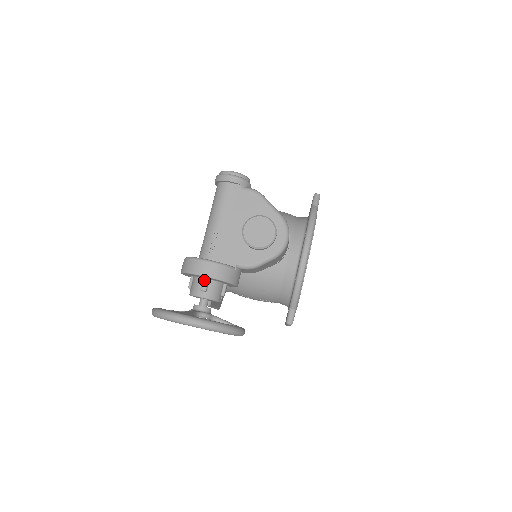
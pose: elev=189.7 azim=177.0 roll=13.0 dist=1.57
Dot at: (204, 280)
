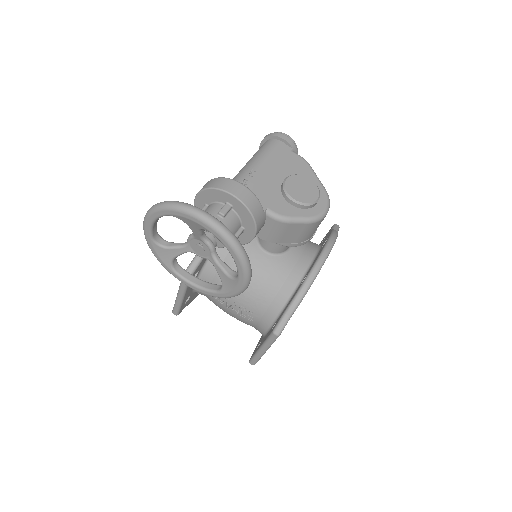
Dot at: (226, 205)
